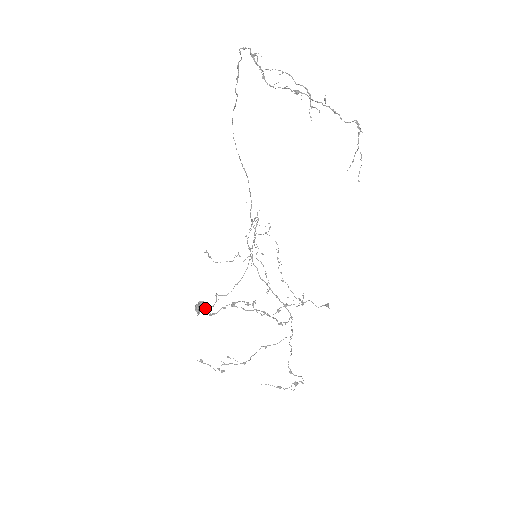
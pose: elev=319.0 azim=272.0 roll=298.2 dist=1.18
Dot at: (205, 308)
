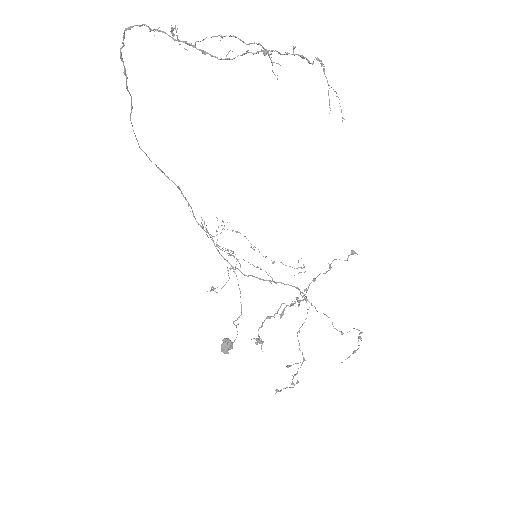
Dot at: (232, 343)
